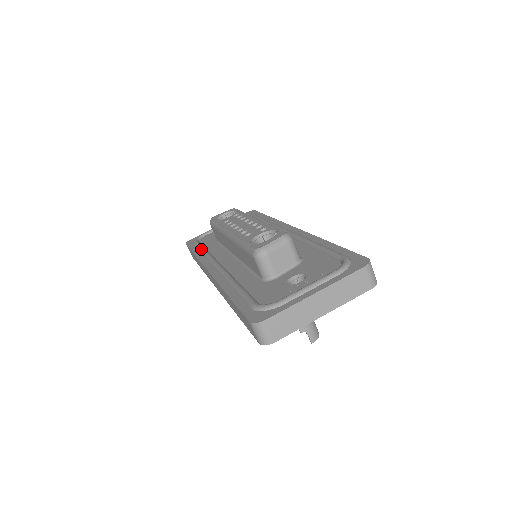
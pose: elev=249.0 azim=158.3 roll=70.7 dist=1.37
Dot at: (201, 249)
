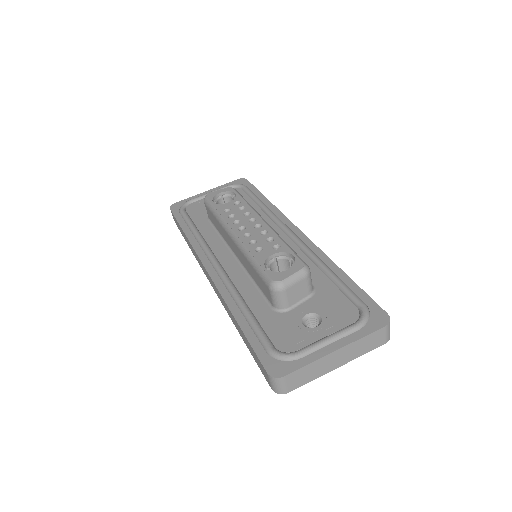
Dot at: (192, 228)
